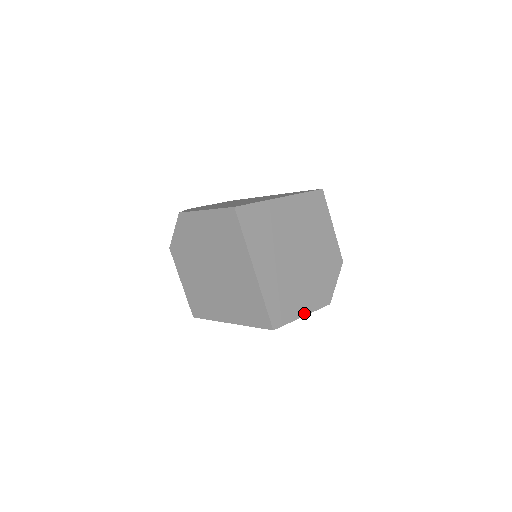
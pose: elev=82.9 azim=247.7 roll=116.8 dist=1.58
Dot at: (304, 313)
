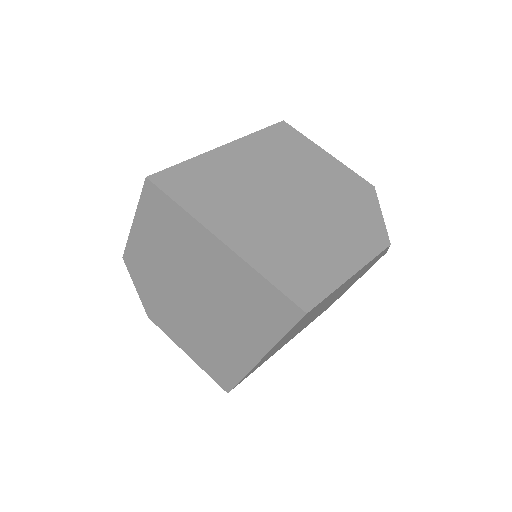
Dot at: (351, 271)
